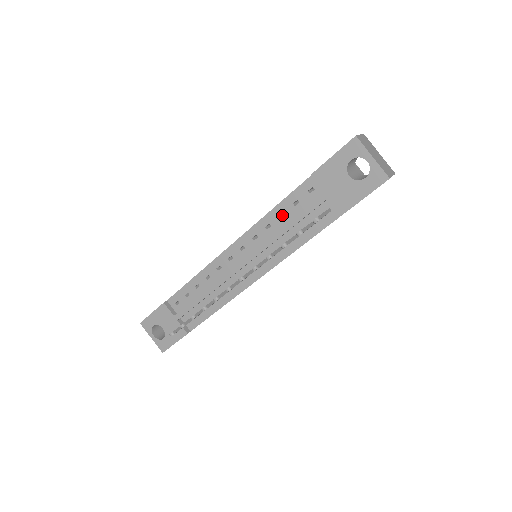
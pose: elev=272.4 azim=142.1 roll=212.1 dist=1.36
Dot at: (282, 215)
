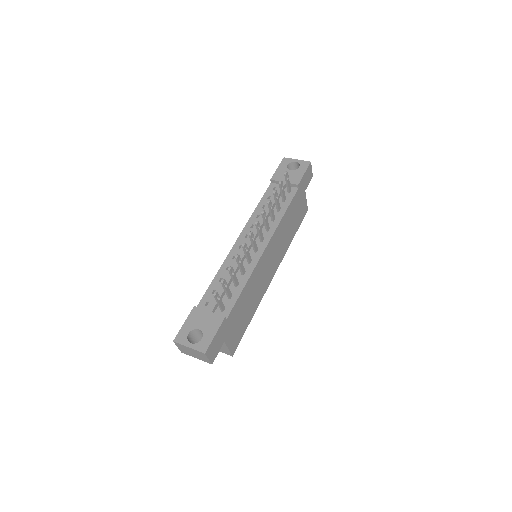
Dot at: occluded
